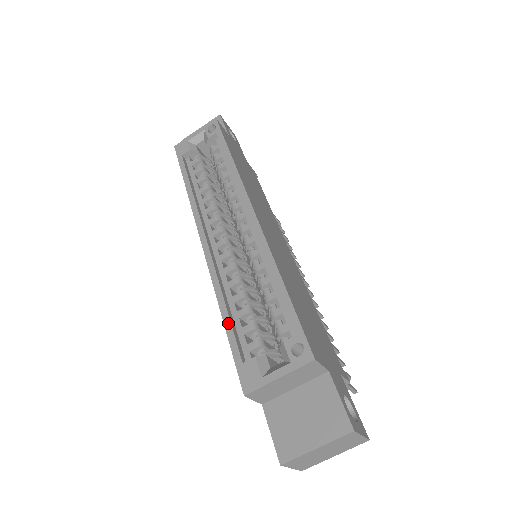
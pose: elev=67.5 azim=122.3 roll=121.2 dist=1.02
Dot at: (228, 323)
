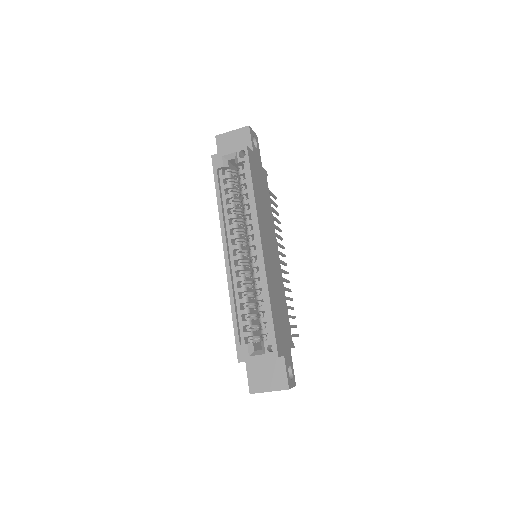
Dot at: (235, 318)
